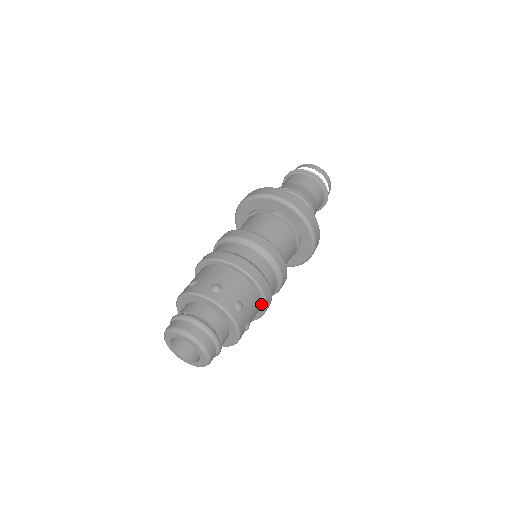
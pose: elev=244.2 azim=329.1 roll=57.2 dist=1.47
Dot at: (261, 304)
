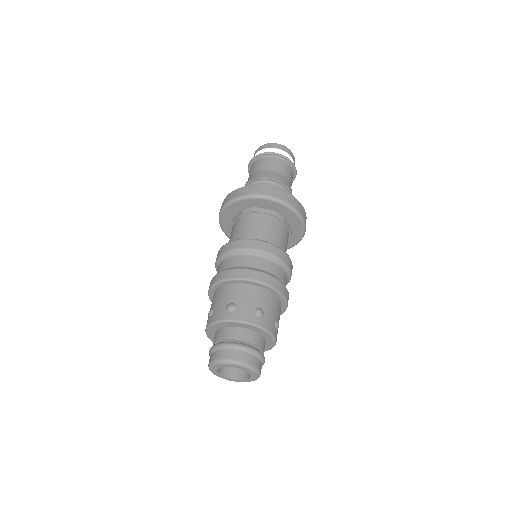
Dot at: occluded
